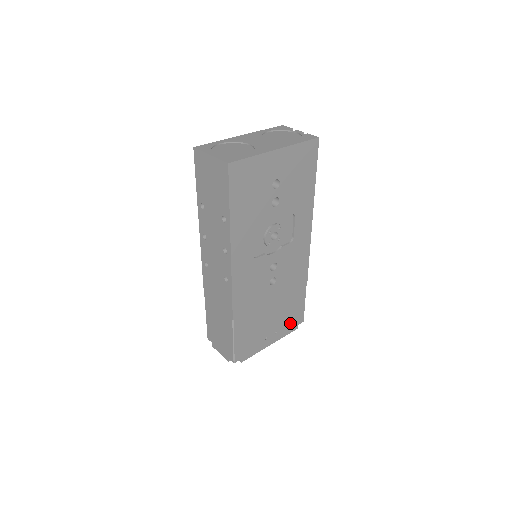
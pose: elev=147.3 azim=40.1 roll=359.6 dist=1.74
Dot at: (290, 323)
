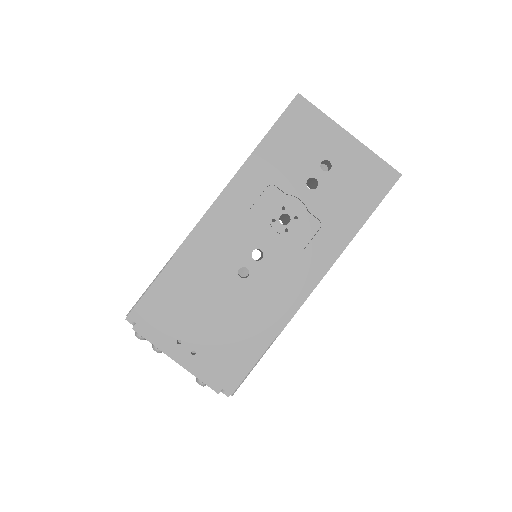
Dot at: (217, 368)
